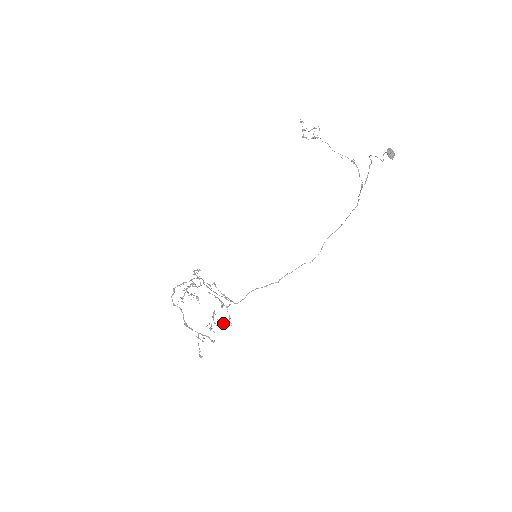
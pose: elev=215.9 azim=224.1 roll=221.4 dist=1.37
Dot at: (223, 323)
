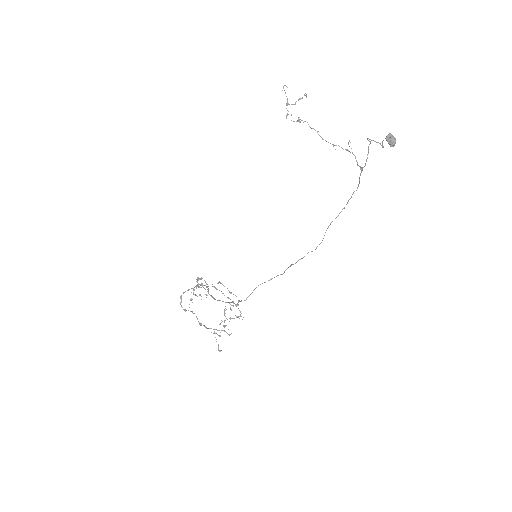
Dot at: occluded
